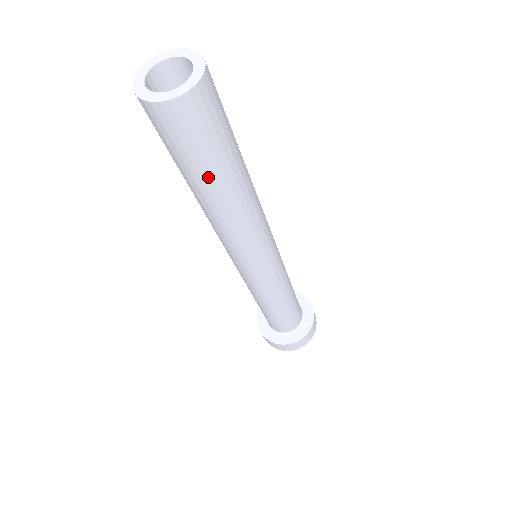
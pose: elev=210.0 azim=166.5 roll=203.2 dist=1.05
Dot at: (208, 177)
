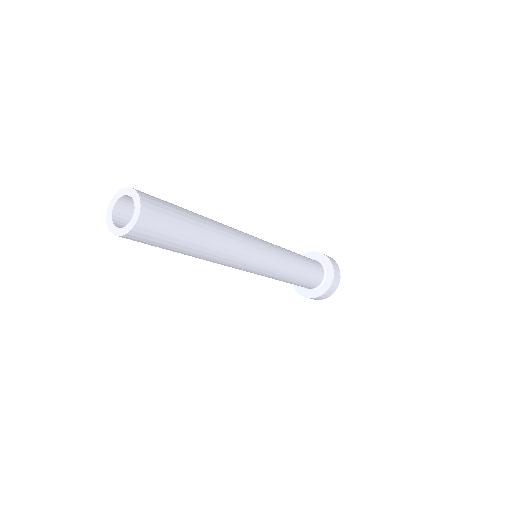
Dot at: (179, 249)
